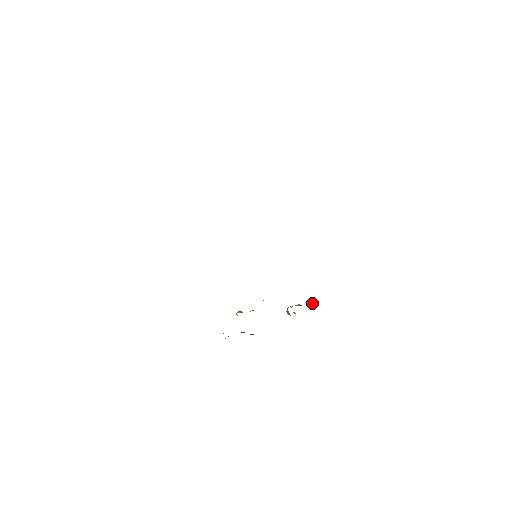
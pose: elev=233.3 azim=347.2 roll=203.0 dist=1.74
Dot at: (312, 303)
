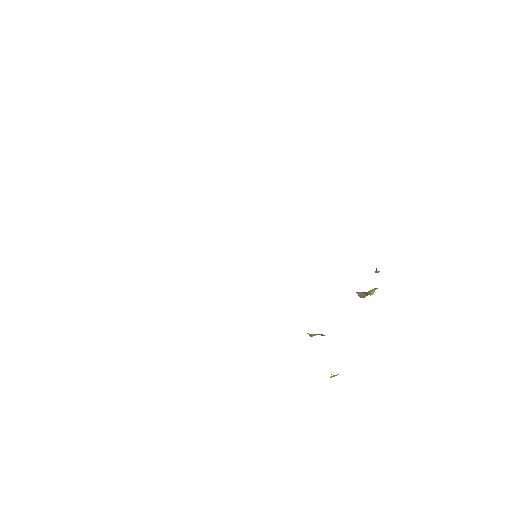
Dot at: (375, 272)
